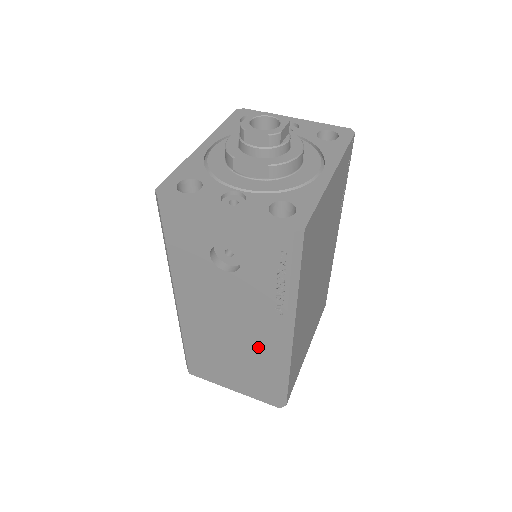
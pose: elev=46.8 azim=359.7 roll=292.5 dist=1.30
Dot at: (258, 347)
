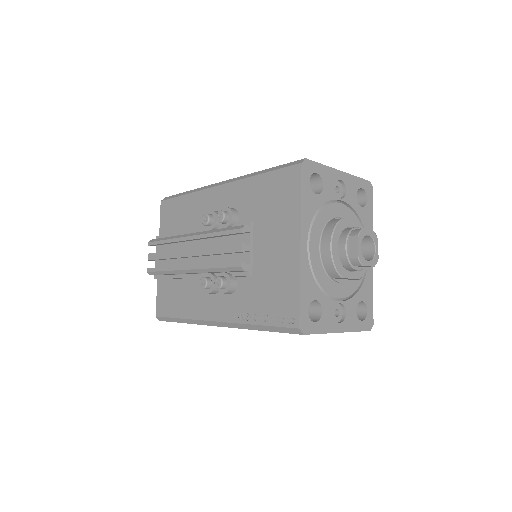
Dot at: occluded
